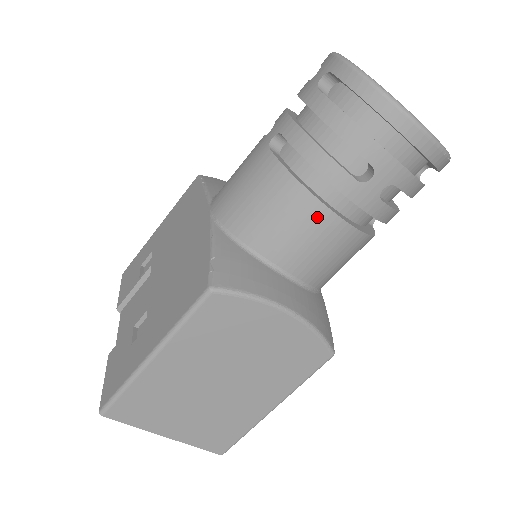
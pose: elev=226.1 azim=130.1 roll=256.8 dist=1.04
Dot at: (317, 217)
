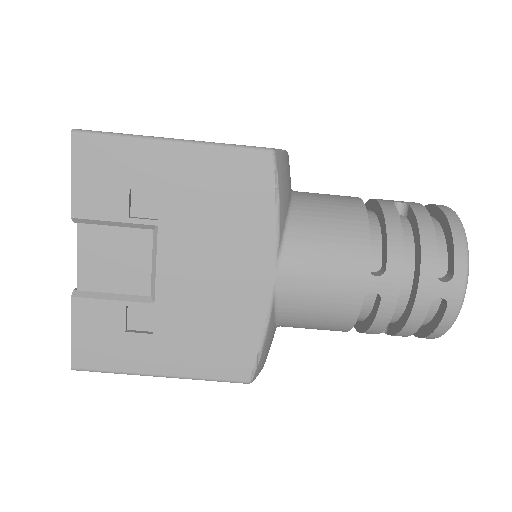
Dot at: occluded
